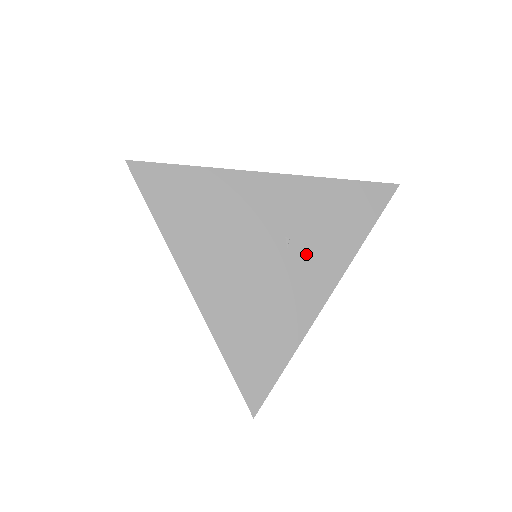
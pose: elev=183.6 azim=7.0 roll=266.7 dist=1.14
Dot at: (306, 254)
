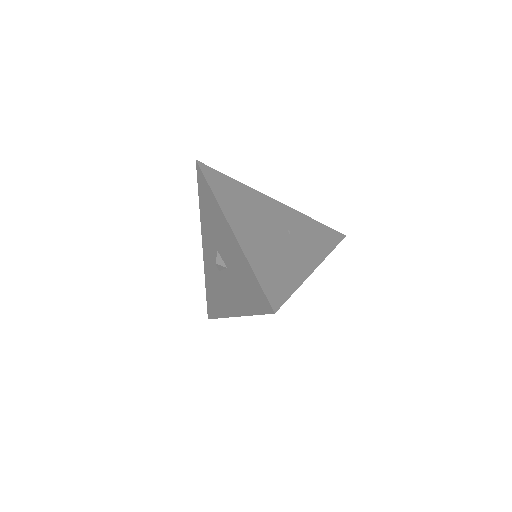
Dot at: (300, 242)
